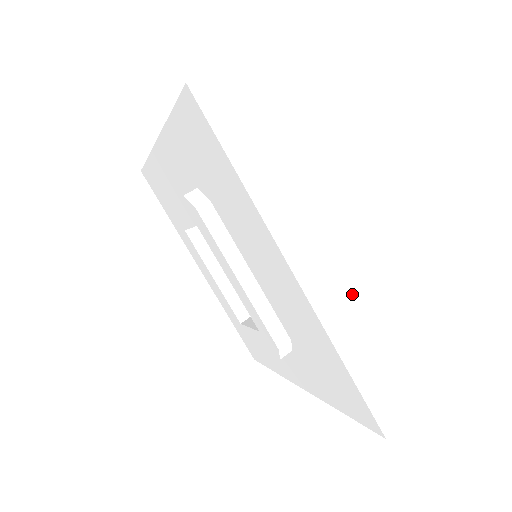
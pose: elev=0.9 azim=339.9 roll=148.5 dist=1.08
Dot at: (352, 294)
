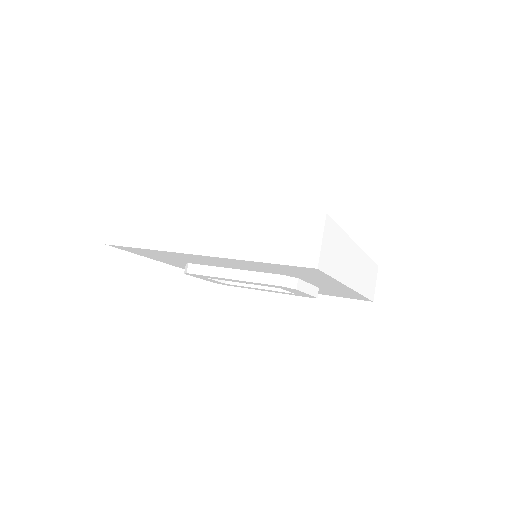
Dot at: (230, 230)
